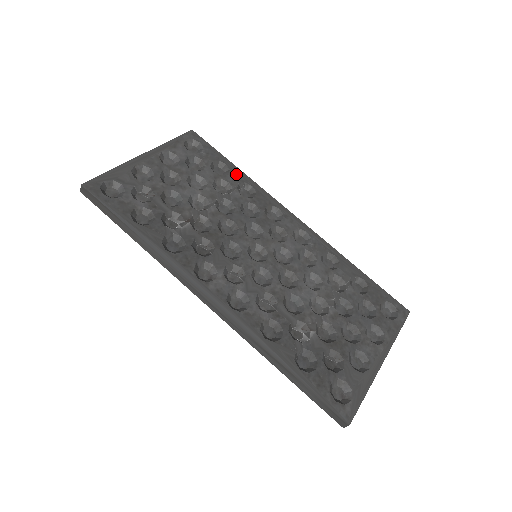
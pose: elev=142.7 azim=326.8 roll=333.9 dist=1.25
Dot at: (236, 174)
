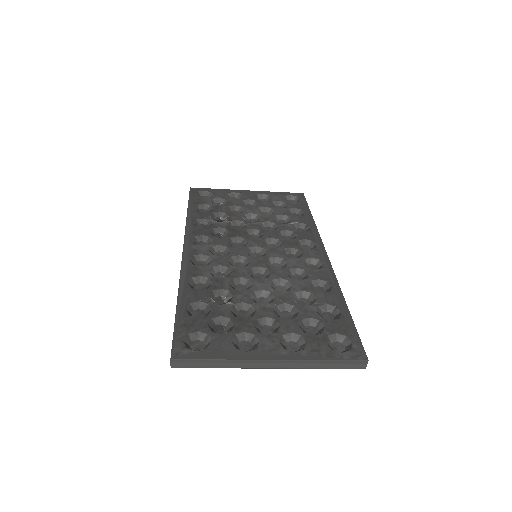
Dot at: (306, 218)
